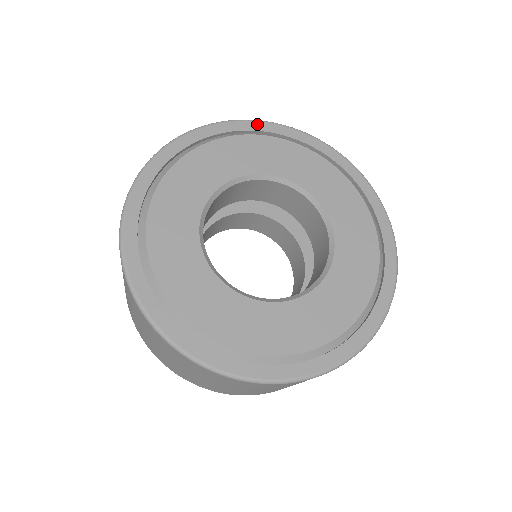
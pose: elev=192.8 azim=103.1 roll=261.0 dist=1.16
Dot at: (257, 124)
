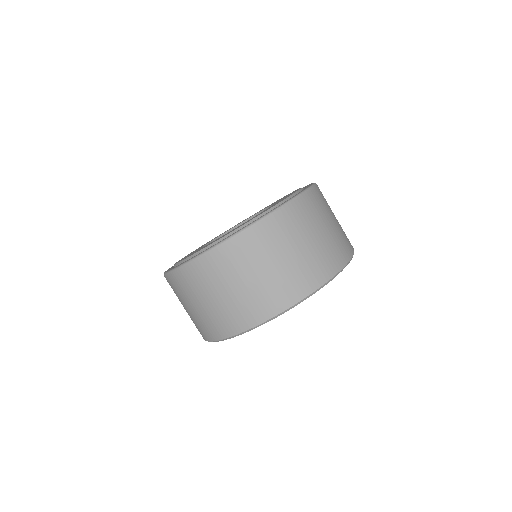
Dot at: occluded
